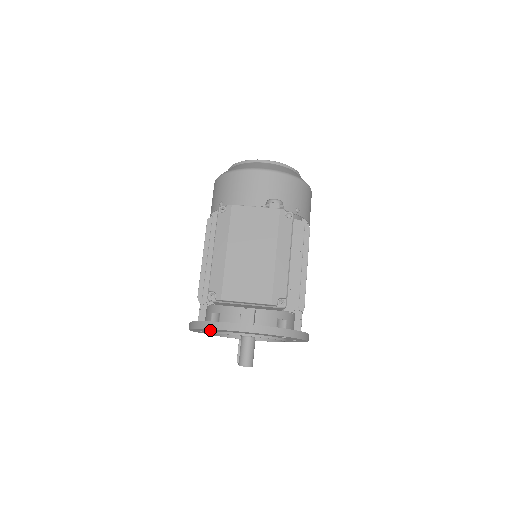
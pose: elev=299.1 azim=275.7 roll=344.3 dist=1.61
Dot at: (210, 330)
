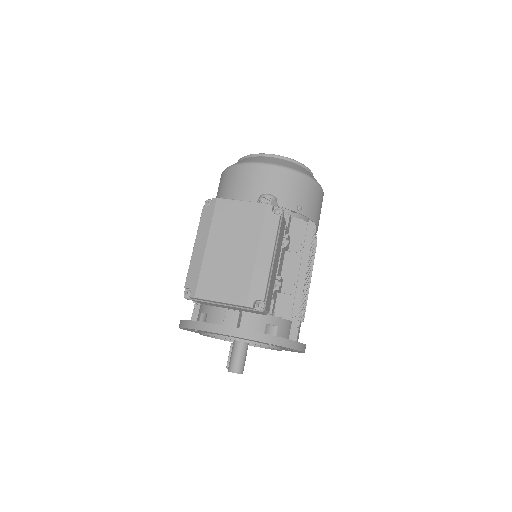
Dot at: (196, 330)
